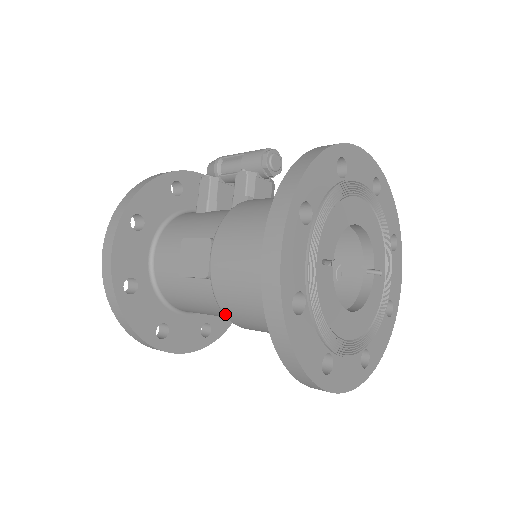
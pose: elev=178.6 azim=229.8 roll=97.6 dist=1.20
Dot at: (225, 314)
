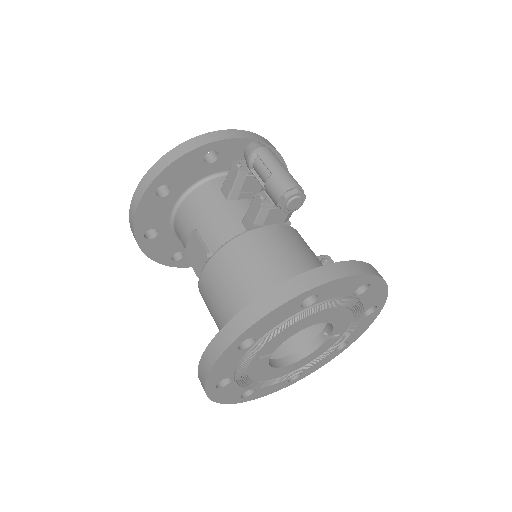
Dot at: occluded
